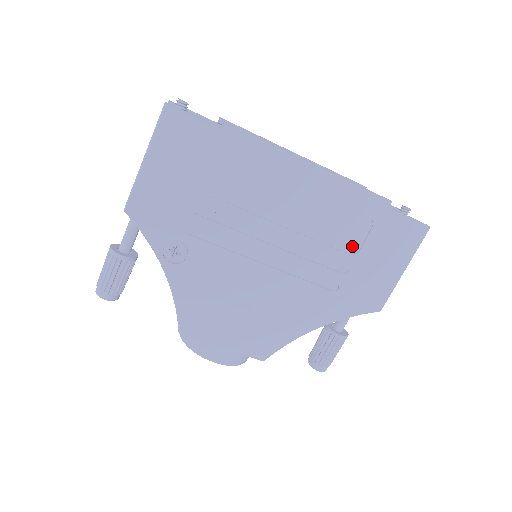
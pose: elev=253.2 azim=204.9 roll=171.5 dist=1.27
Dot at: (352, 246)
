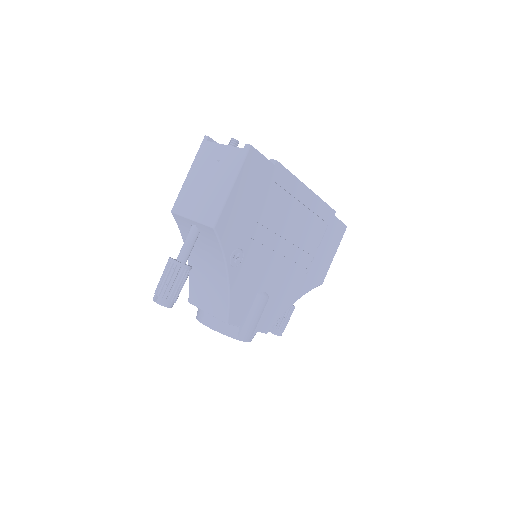
Dot at: (317, 242)
